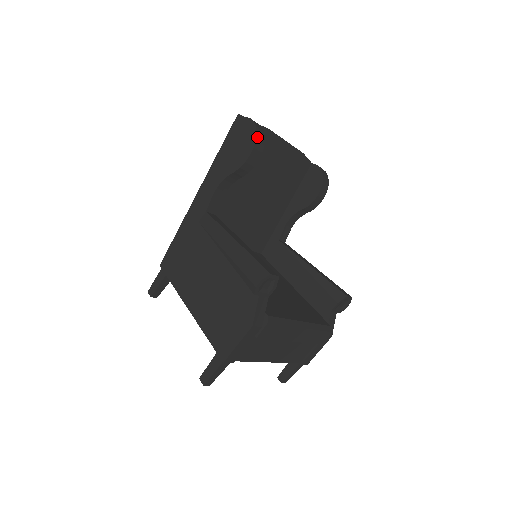
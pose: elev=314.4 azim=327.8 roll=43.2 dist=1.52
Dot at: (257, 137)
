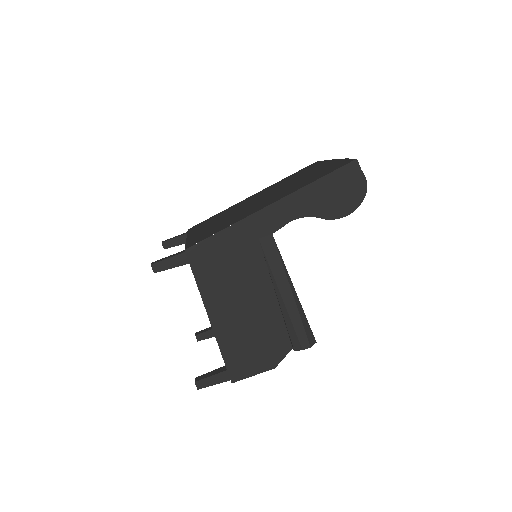
Dot at: occluded
